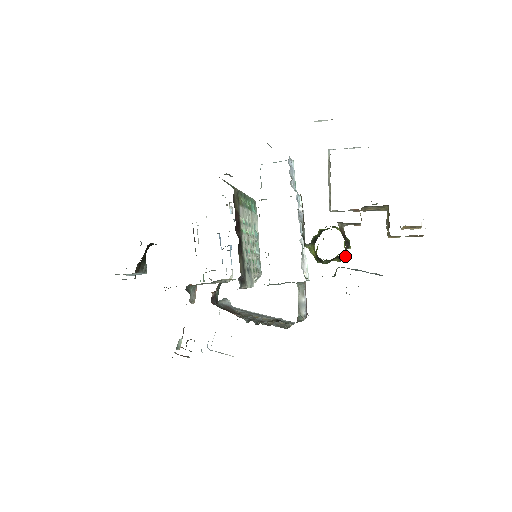
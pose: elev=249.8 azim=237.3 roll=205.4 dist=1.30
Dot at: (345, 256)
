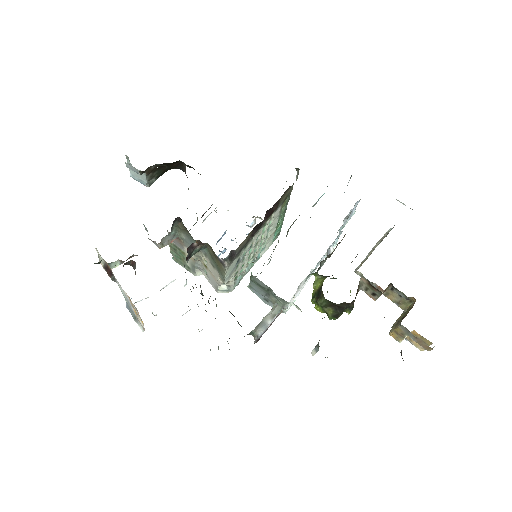
Dot at: (339, 316)
